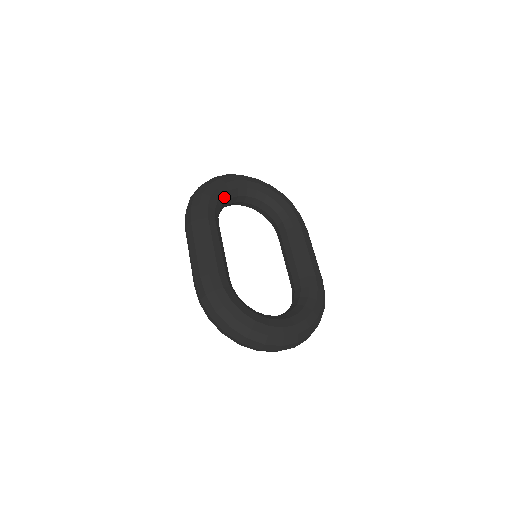
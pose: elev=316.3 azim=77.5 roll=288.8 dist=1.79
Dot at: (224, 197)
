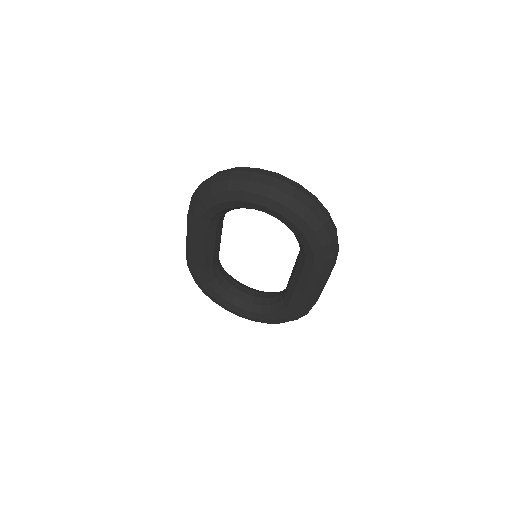
Dot at: (229, 209)
